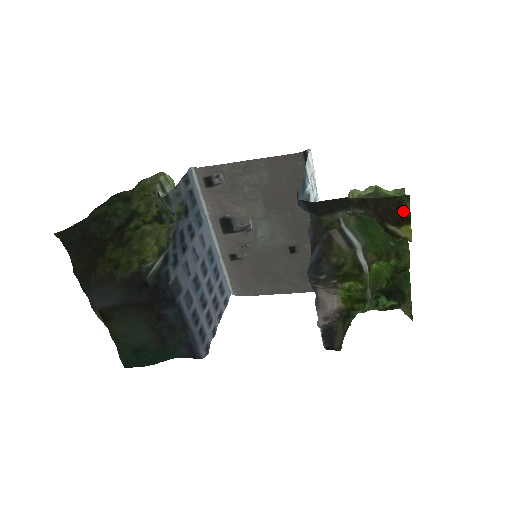
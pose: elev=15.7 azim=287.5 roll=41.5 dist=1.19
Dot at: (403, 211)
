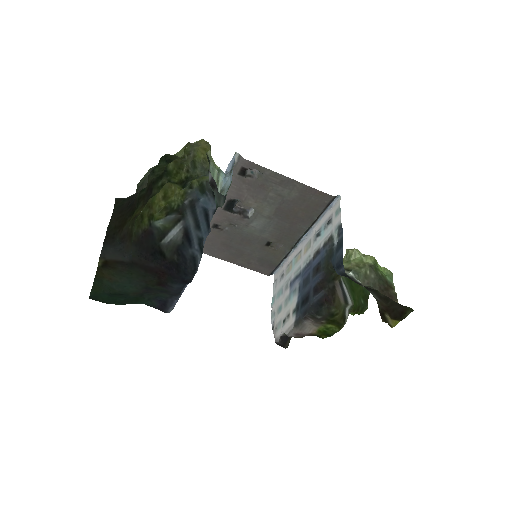
Dot at: (403, 314)
